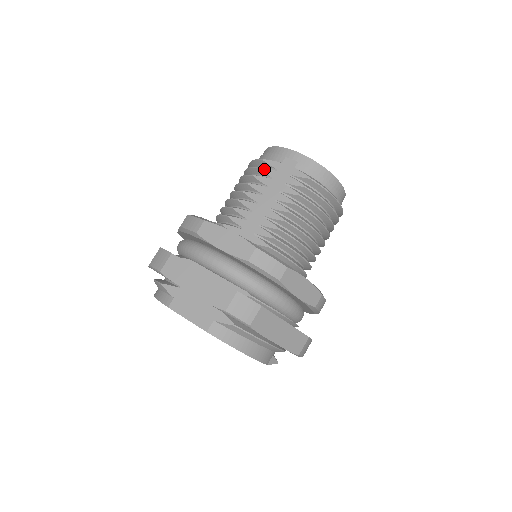
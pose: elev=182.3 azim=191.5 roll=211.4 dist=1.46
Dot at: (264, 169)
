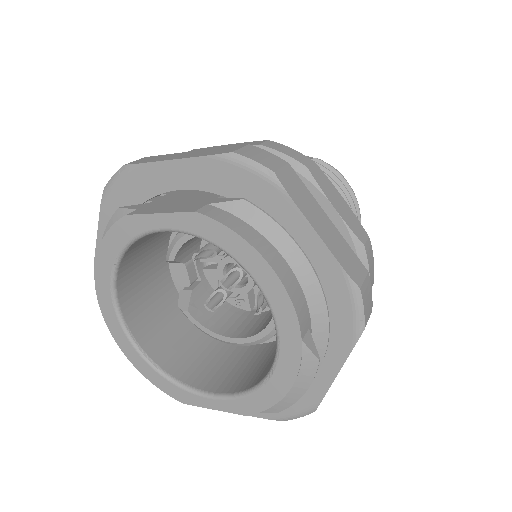
Dot at: occluded
